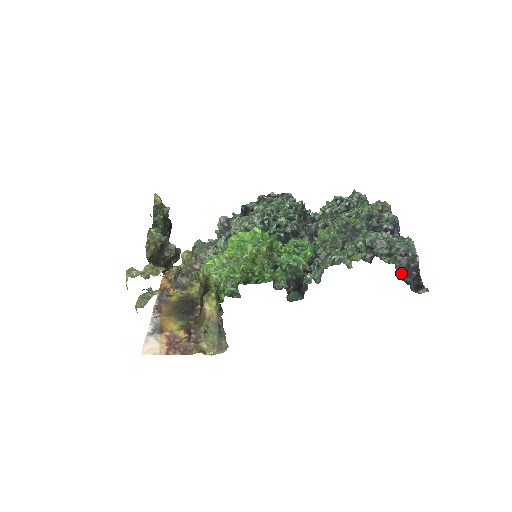
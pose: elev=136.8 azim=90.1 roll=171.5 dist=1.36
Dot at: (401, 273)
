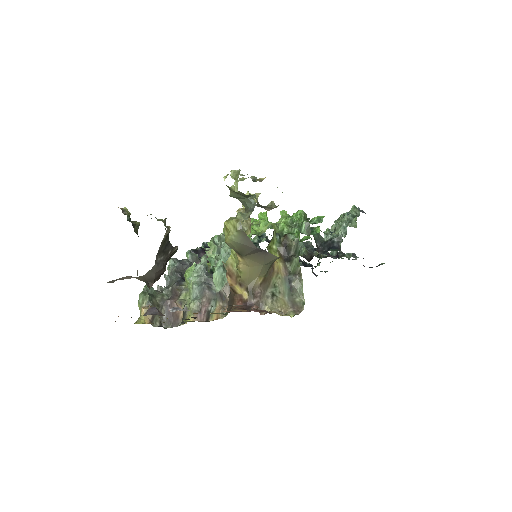
Dot at: occluded
